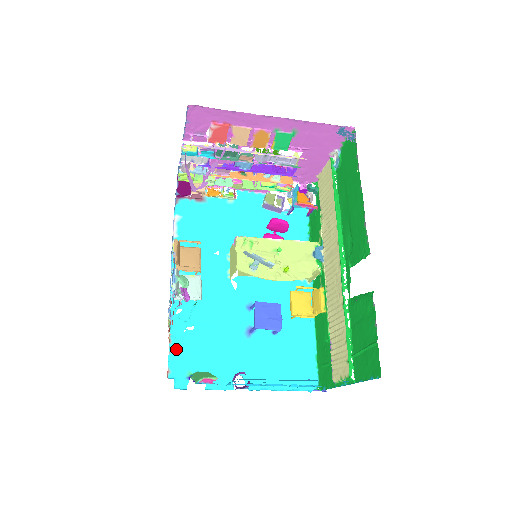
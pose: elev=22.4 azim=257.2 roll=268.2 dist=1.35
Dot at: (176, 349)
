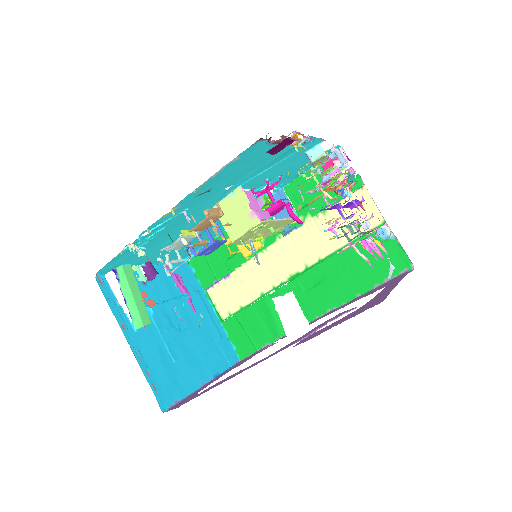
Dot at: (120, 256)
